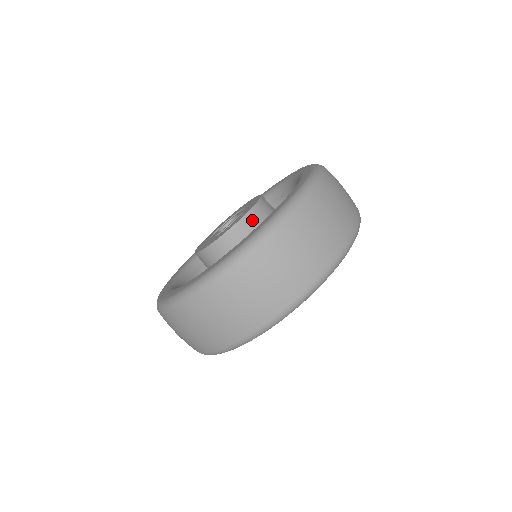
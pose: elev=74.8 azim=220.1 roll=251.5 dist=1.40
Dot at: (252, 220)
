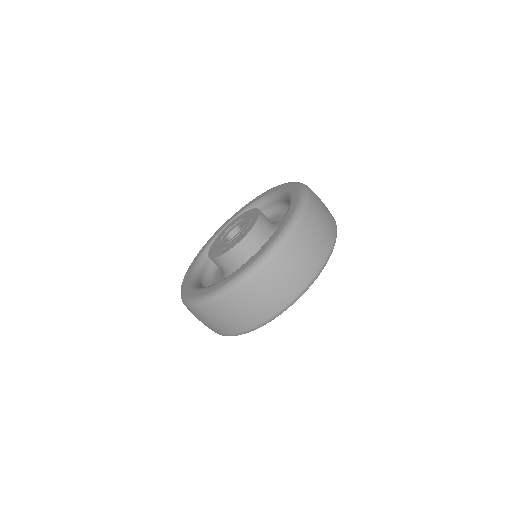
Dot at: (250, 240)
